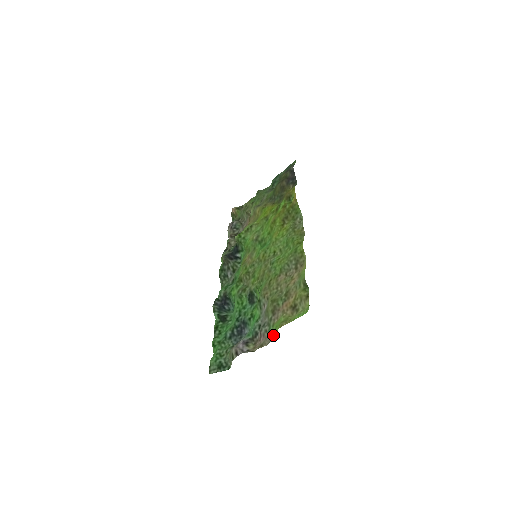
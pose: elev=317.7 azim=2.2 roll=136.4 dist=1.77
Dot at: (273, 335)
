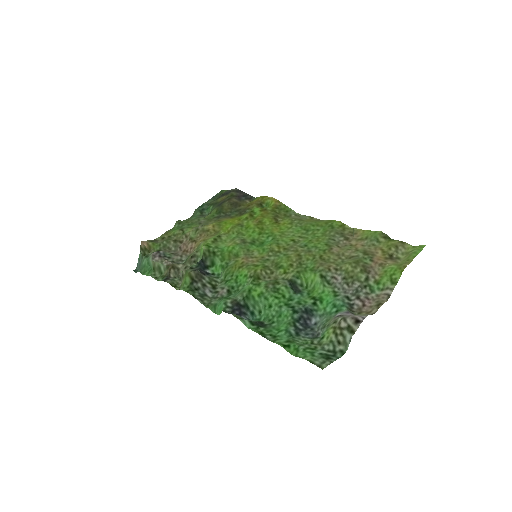
Dot at: (393, 284)
